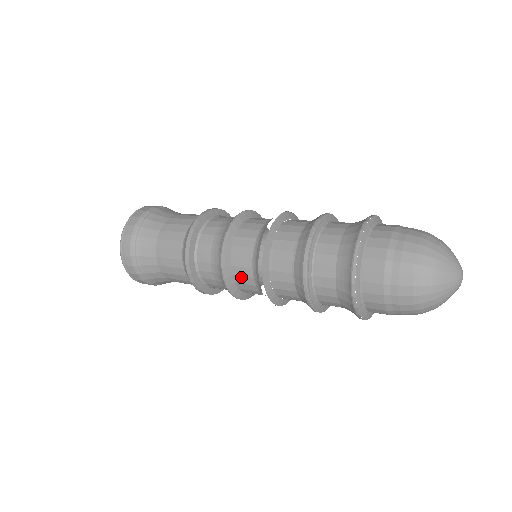
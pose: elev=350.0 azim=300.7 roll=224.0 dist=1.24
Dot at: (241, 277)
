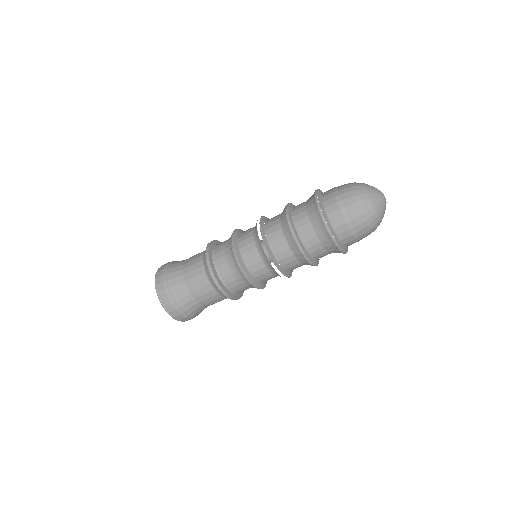
Dot at: (244, 241)
